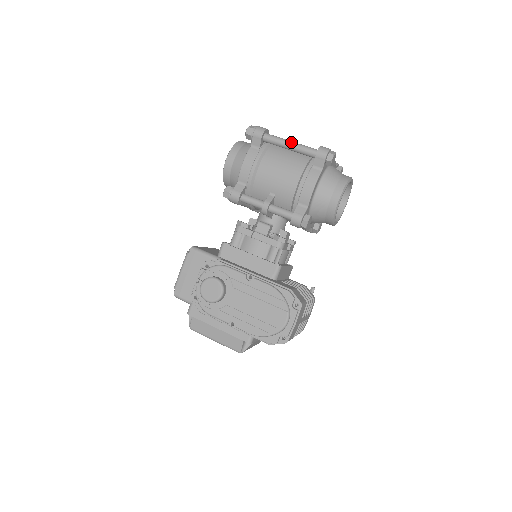
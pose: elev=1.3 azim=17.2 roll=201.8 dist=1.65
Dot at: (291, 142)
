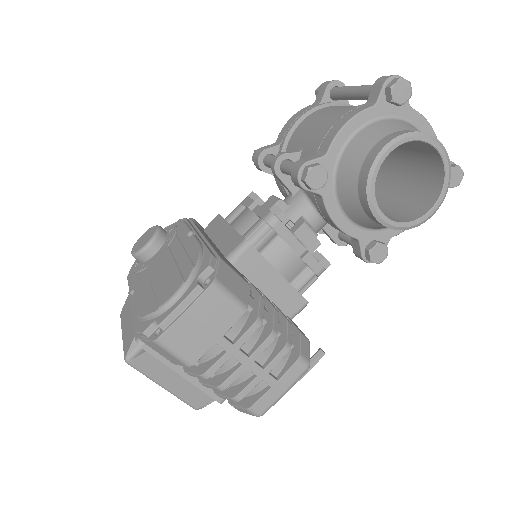
Dot at: occluded
